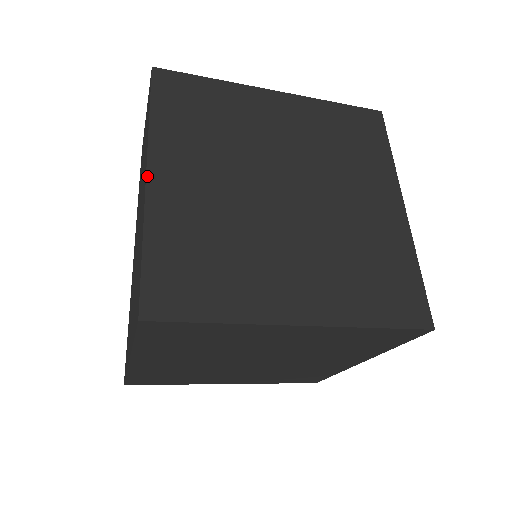
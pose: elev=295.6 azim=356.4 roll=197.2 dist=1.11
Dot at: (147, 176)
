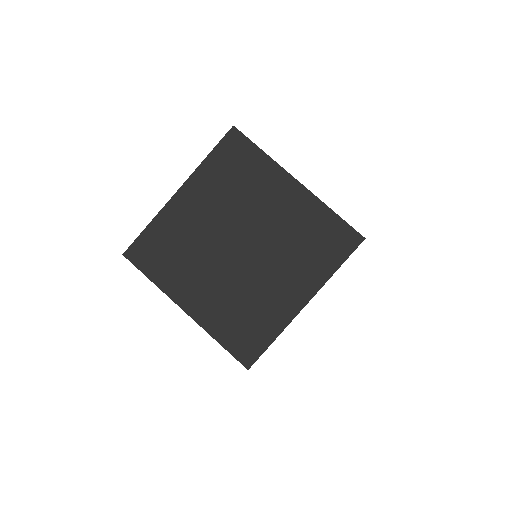
Dot at: (185, 311)
